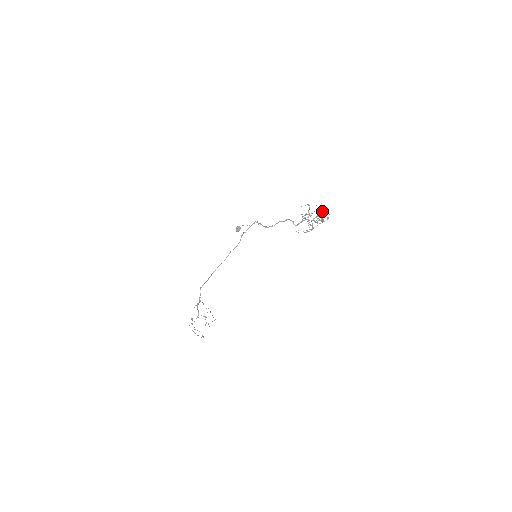
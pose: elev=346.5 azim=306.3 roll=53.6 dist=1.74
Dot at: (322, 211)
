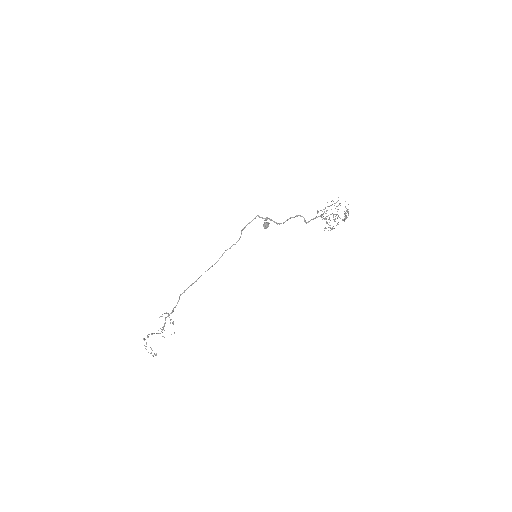
Dot at: (348, 209)
